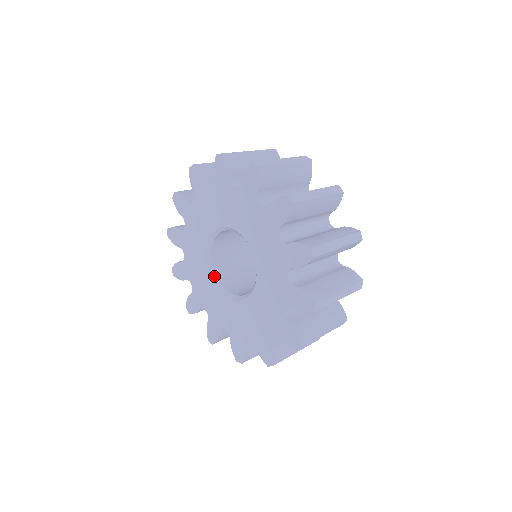
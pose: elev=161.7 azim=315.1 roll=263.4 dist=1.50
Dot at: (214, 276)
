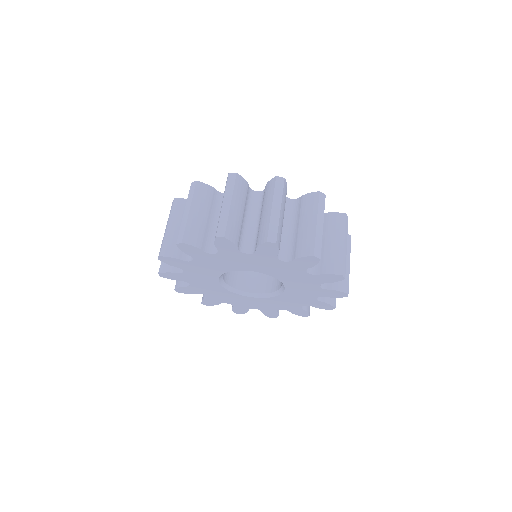
Dot at: (224, 284)
